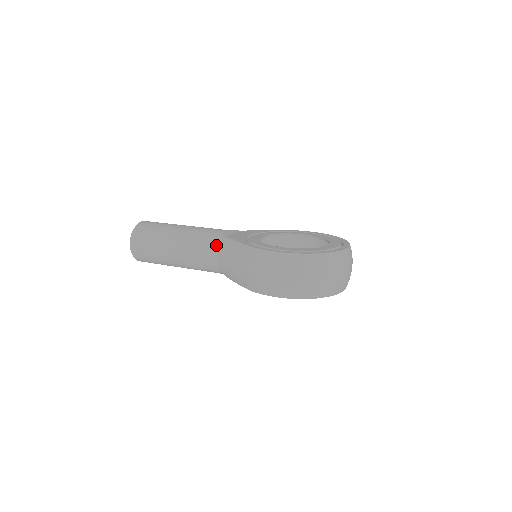
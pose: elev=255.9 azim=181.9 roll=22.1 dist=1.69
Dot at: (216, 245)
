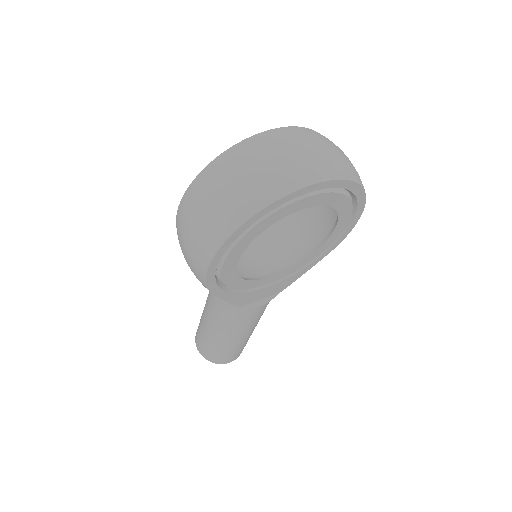
Dot at: occluded
